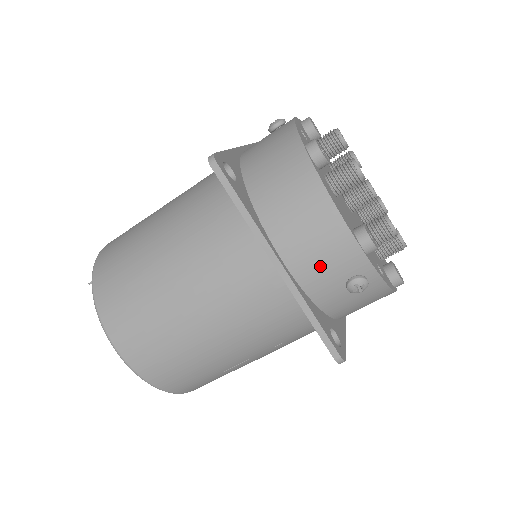
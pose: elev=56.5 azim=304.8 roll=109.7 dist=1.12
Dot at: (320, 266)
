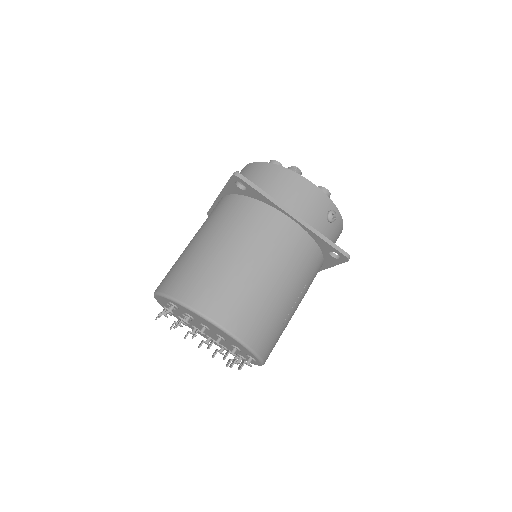
Dot at: (312, 211)
